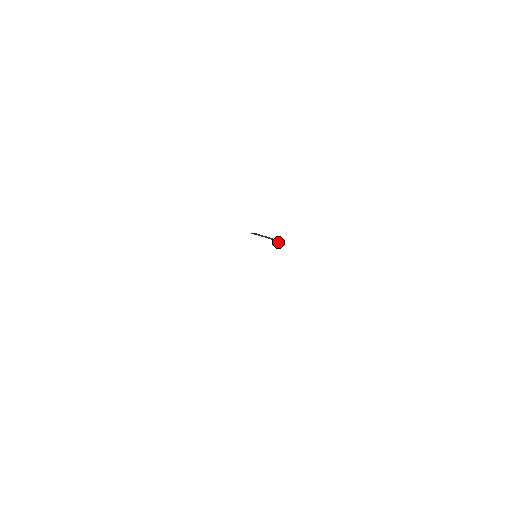
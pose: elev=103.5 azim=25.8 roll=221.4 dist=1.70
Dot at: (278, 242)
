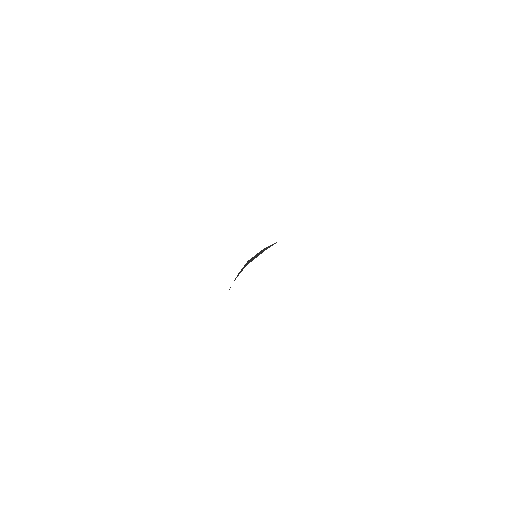
Dot at: (272, 245)
